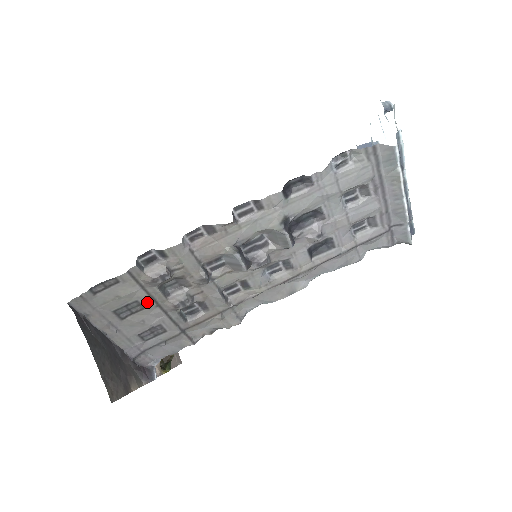
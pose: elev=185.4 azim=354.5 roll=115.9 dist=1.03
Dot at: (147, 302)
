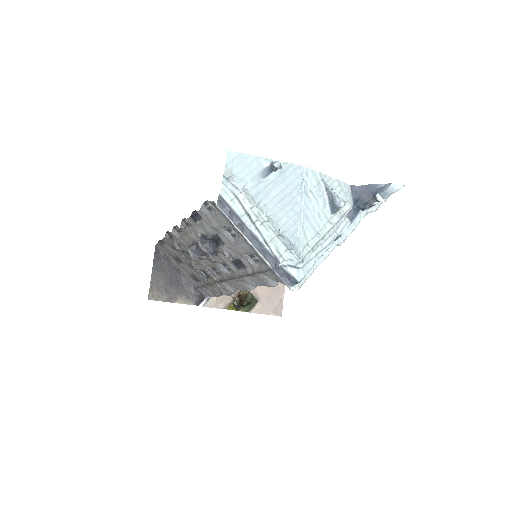
Dot at: (181, 259)
